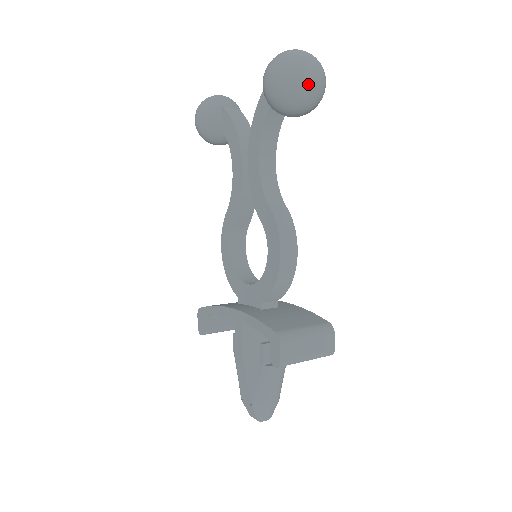
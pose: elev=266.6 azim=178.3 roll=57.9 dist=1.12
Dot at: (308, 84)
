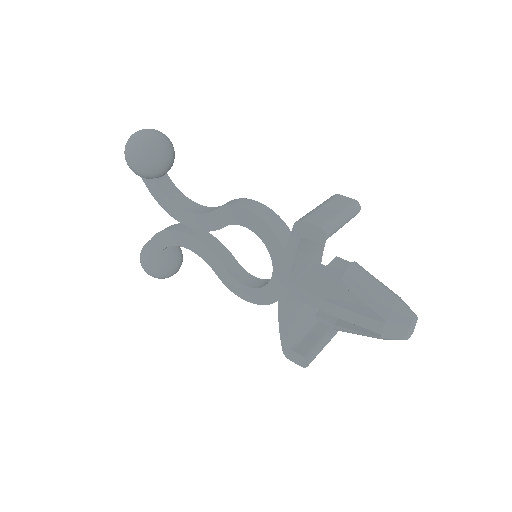
Dot at: (149, 135)
